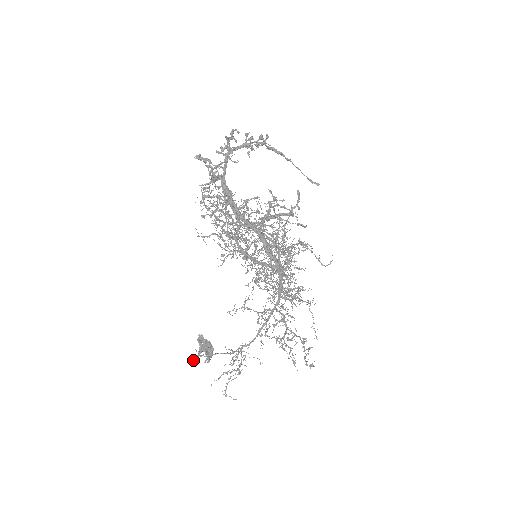
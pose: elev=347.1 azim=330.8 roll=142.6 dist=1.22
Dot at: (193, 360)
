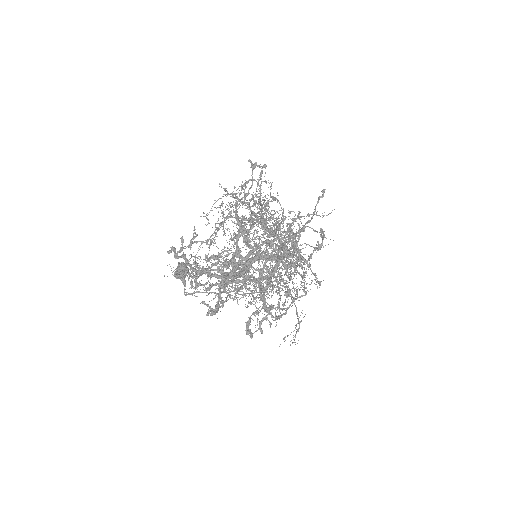
Dot at: (184, 291)
